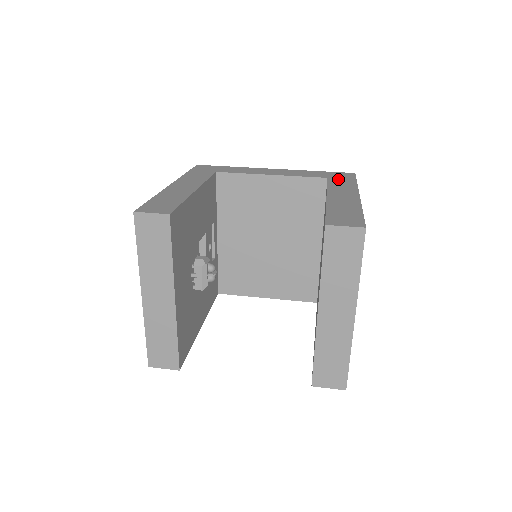
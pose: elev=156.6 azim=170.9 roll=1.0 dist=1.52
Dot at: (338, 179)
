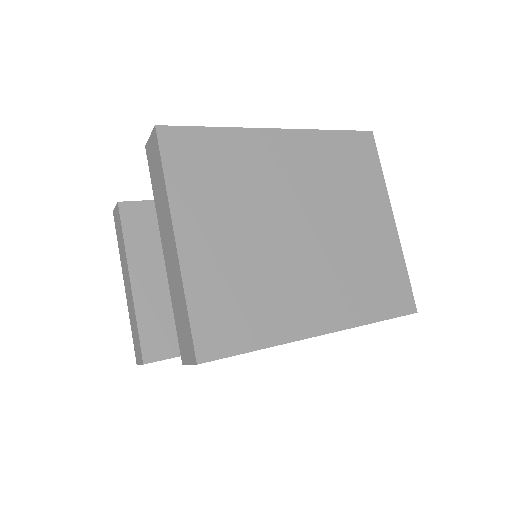
Dot at: occluded
